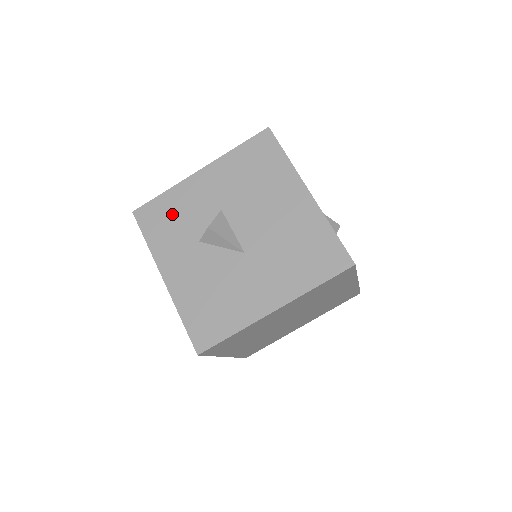
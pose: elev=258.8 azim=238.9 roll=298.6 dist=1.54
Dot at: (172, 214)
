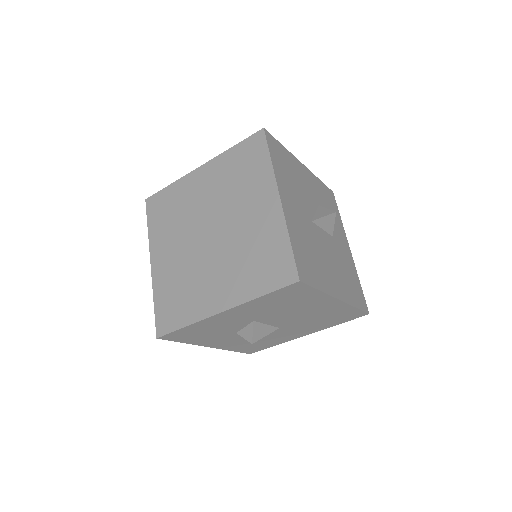
Dot at: (202, 331)
